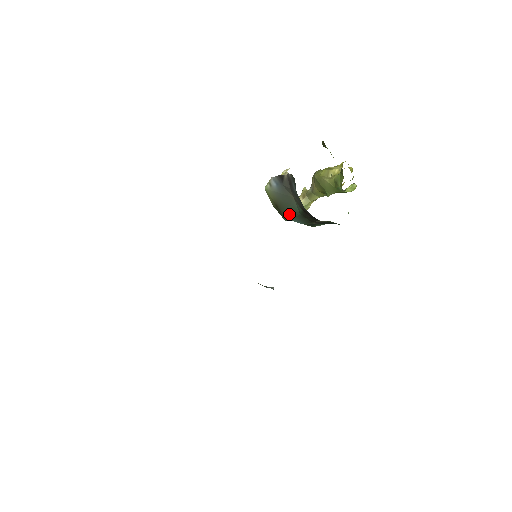
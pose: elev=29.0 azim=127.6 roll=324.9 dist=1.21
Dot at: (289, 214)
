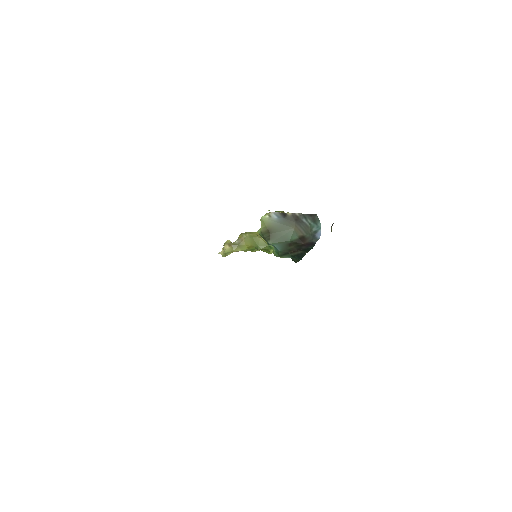
Dot at: (278, 239)
